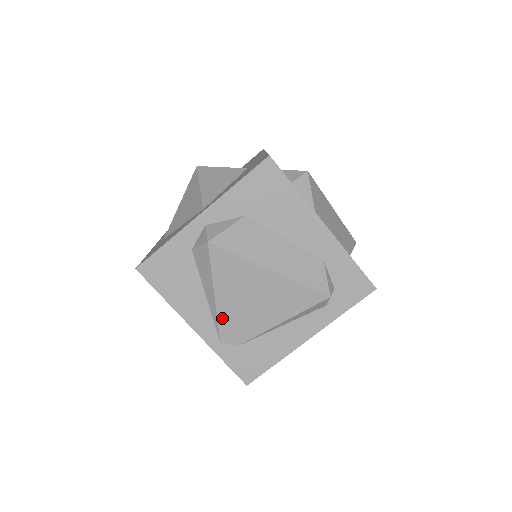
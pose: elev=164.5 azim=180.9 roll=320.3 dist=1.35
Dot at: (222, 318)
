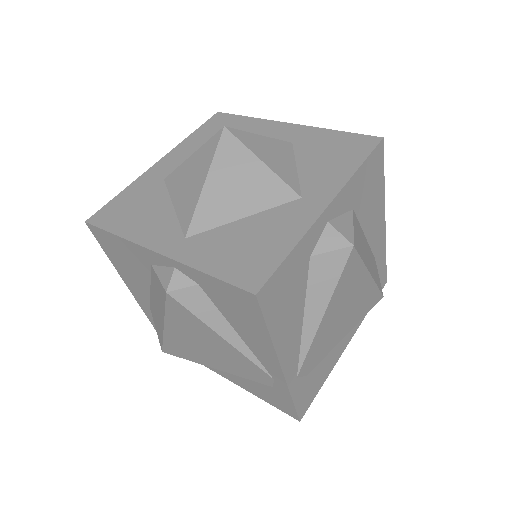
Dot at: (314, 344)
